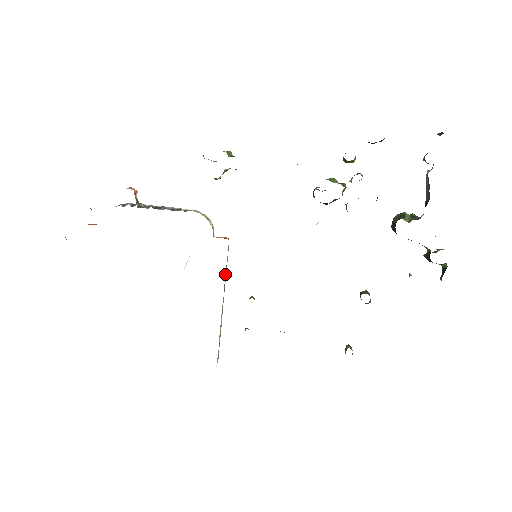
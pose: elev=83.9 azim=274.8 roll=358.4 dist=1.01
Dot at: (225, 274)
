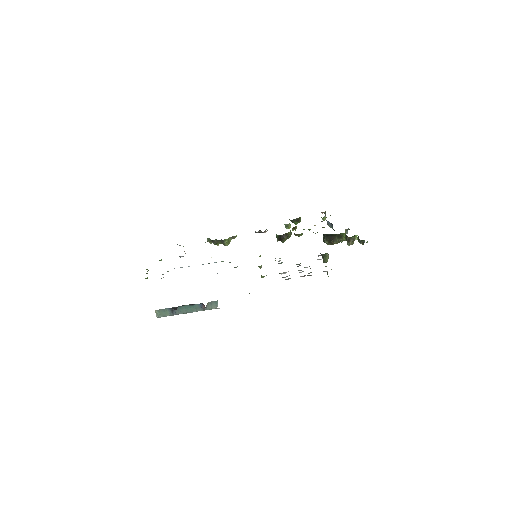
Dot at: occluded
